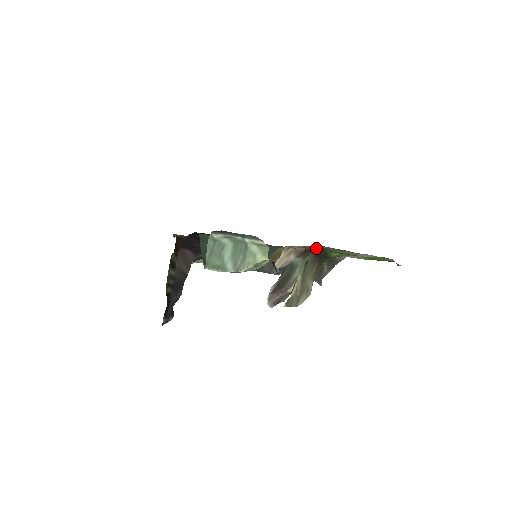
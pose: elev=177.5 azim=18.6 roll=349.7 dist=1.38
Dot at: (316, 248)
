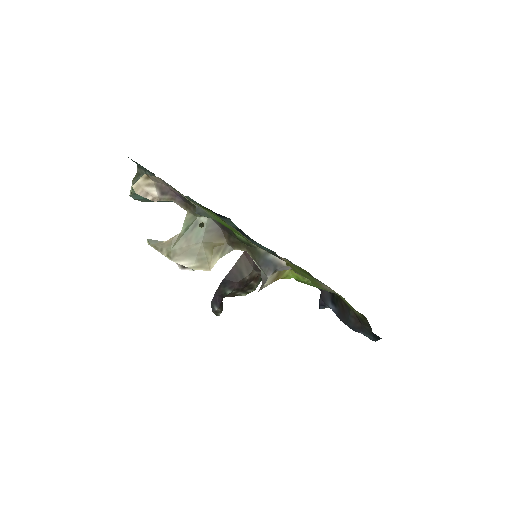
Dot at: occluded
